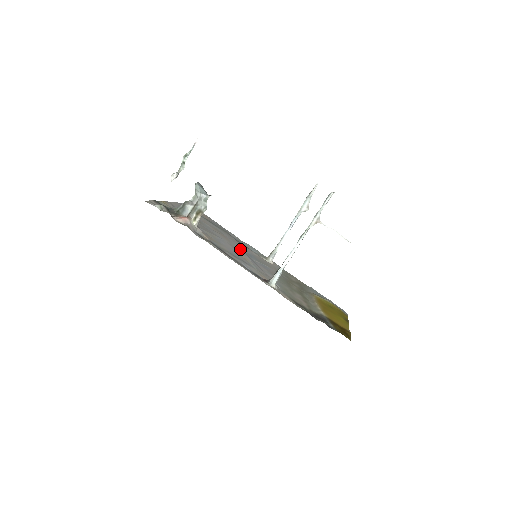
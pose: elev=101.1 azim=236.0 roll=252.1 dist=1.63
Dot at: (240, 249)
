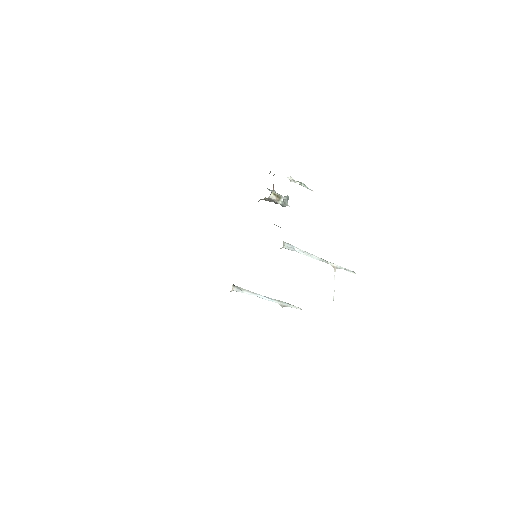
Dot at: occluded
